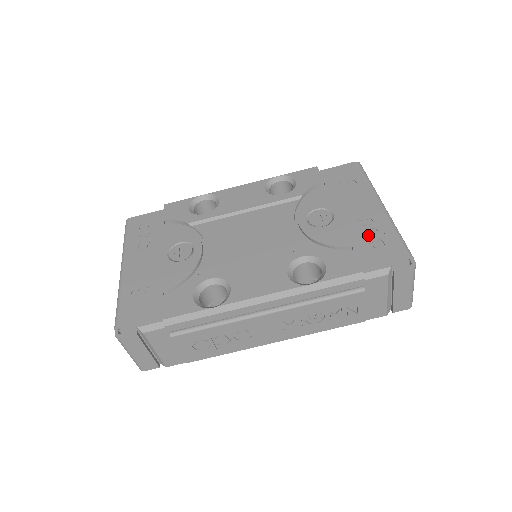
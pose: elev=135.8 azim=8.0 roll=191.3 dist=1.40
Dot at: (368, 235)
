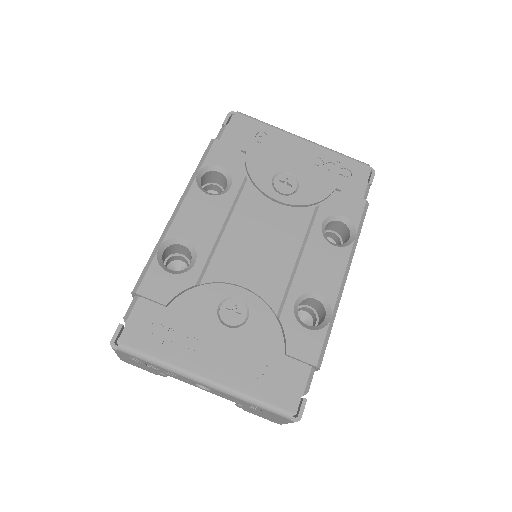
Dot at: (331, 171)
